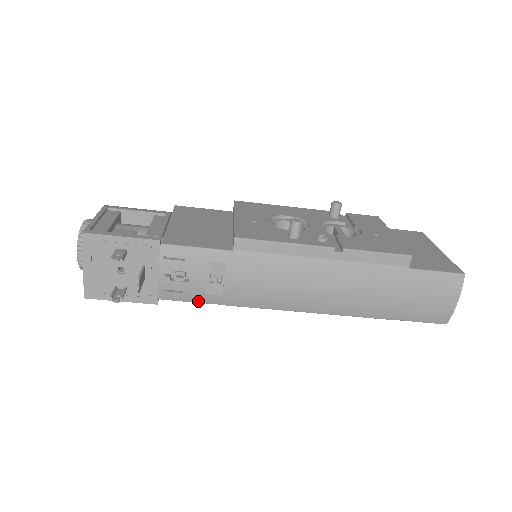
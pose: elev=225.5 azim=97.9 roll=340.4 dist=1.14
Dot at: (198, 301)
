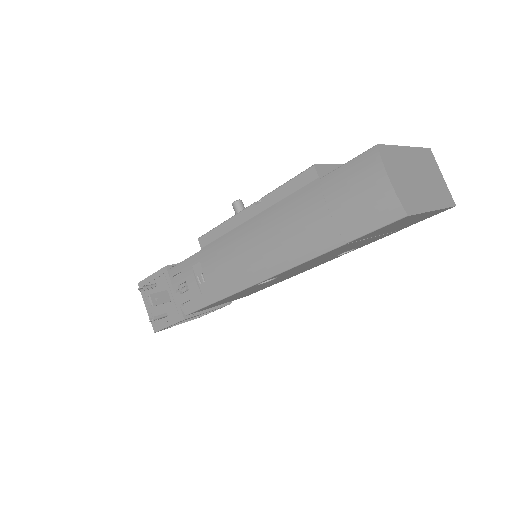
Dot at: (204, 305)
